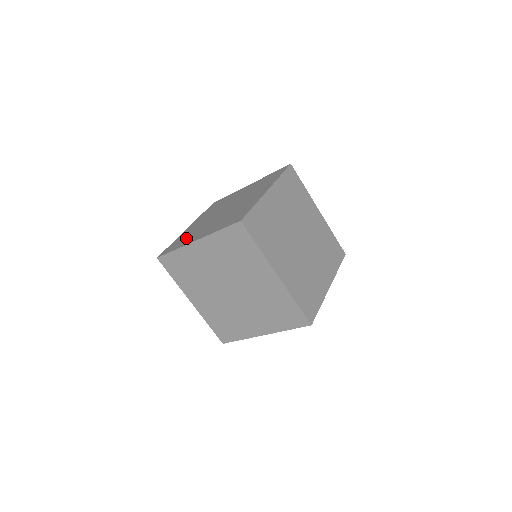
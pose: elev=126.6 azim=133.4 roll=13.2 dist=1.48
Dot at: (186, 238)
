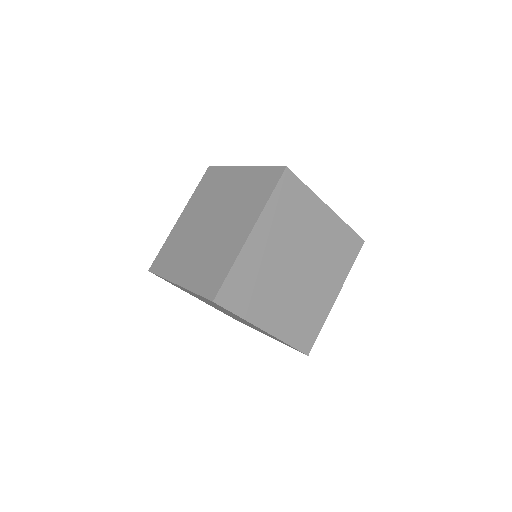
Dot at: (172, 257)
